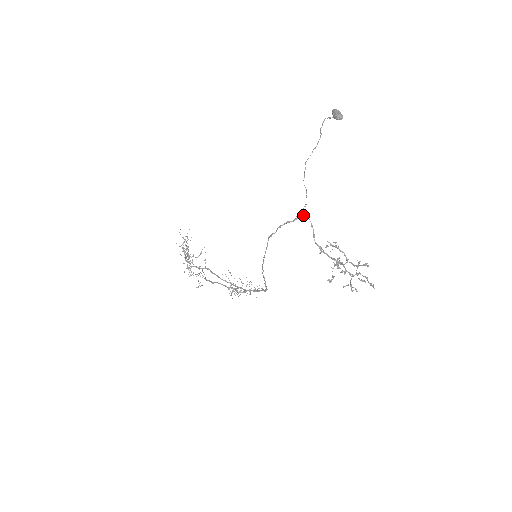
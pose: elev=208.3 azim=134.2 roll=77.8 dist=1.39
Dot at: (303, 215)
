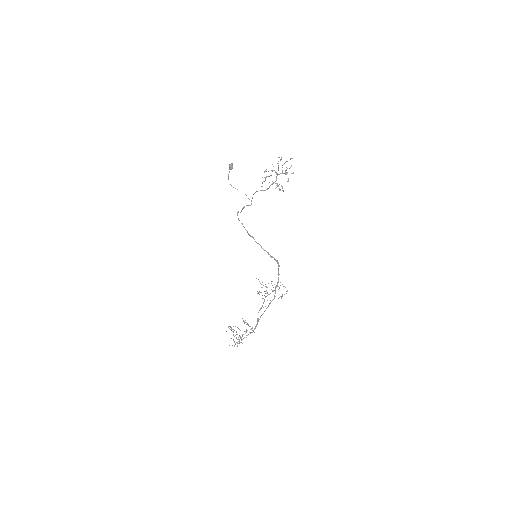
Dot at: occluded
